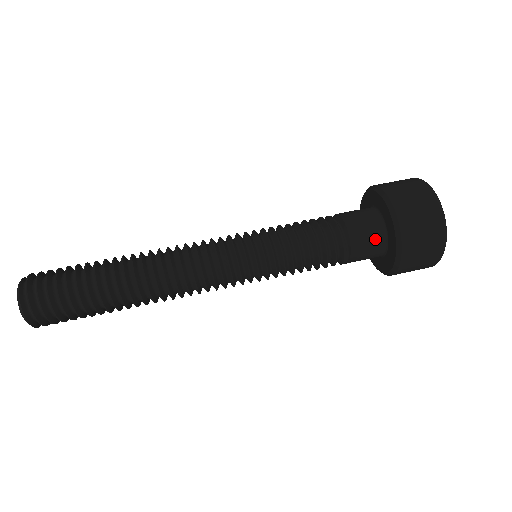
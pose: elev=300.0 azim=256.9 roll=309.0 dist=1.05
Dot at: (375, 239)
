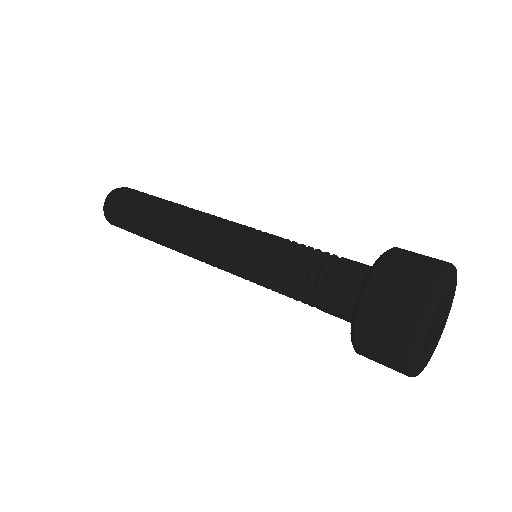
Dot at: (351, 293)
